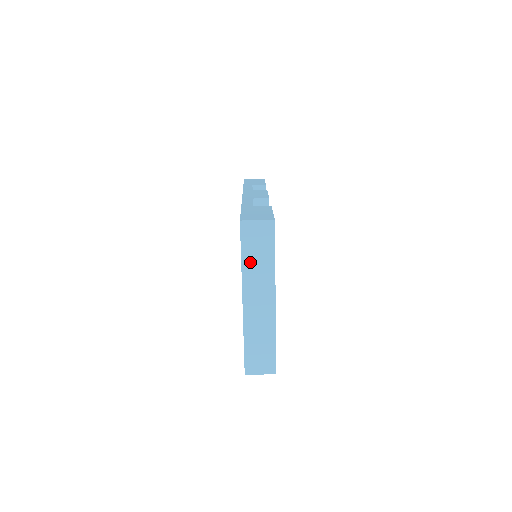
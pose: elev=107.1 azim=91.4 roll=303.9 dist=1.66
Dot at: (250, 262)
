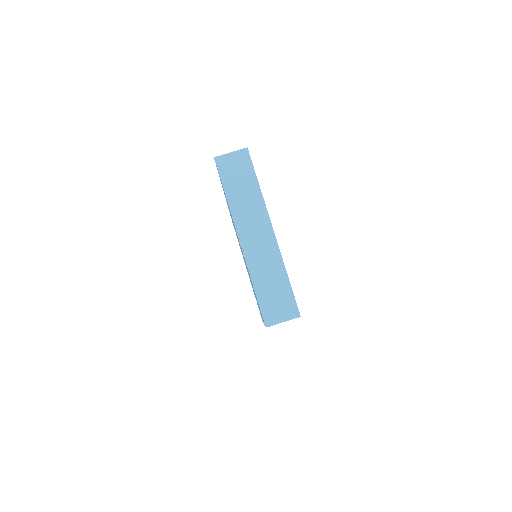
Dot at: (235, 196)
